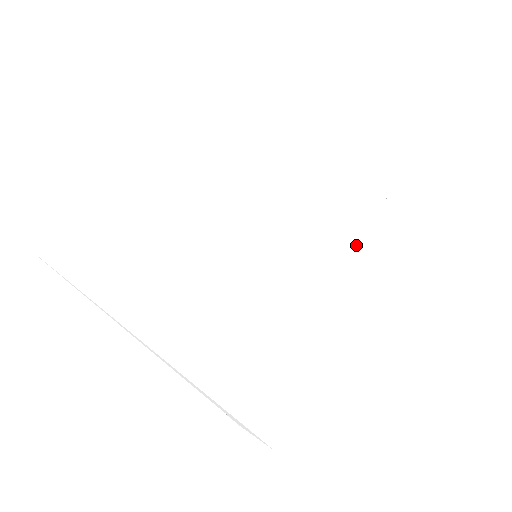
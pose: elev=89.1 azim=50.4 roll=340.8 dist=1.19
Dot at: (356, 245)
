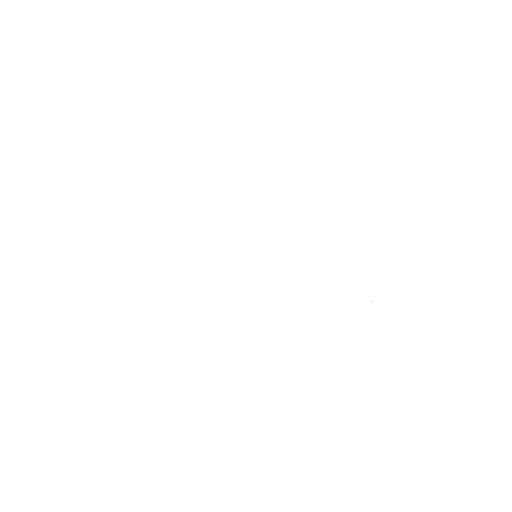
Dot at: (306, 258)
